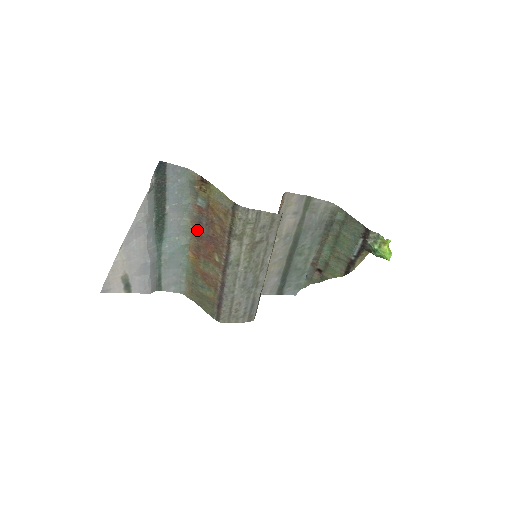
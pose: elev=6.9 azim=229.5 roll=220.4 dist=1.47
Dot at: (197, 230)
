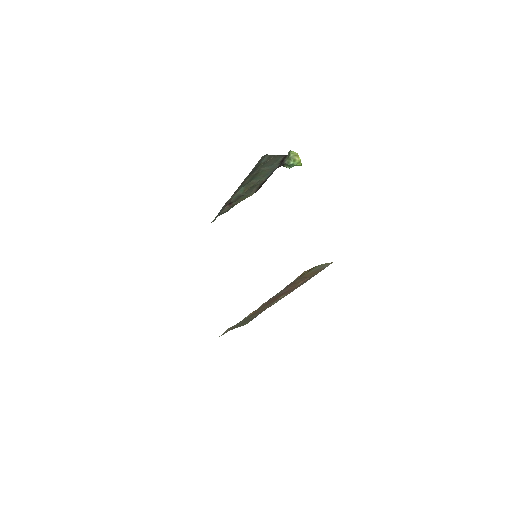
Dot at: (272, 298)
